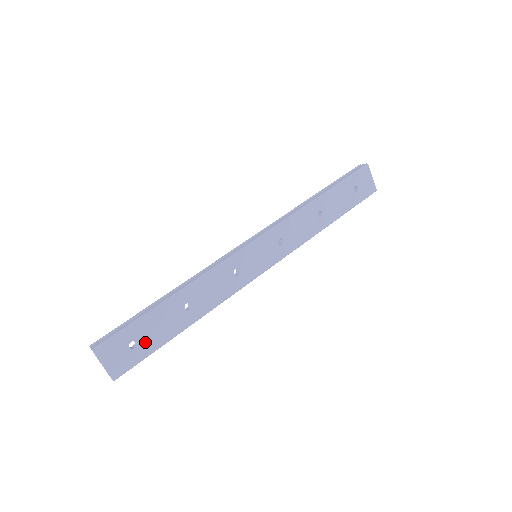
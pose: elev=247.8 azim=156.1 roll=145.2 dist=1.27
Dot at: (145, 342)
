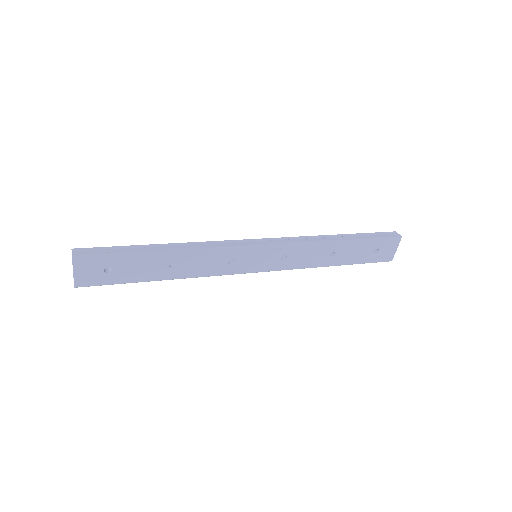
Dot at: (119, 273)
